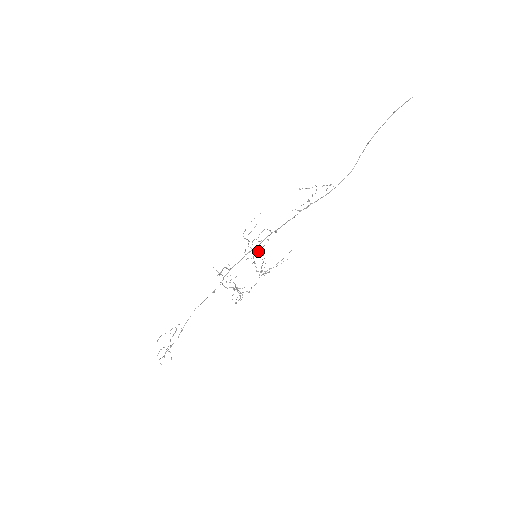
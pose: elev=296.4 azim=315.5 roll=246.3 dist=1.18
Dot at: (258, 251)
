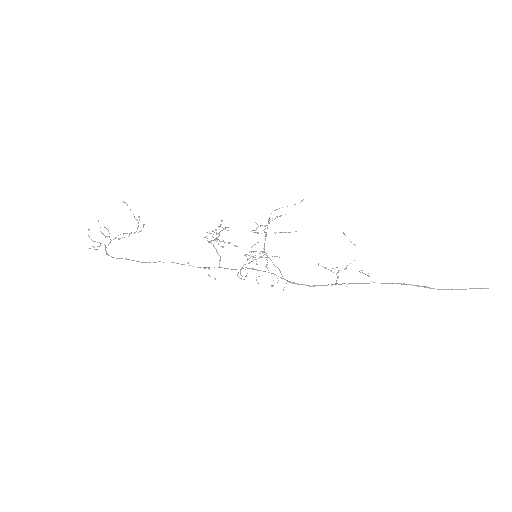
Dot at: (263, 251)
